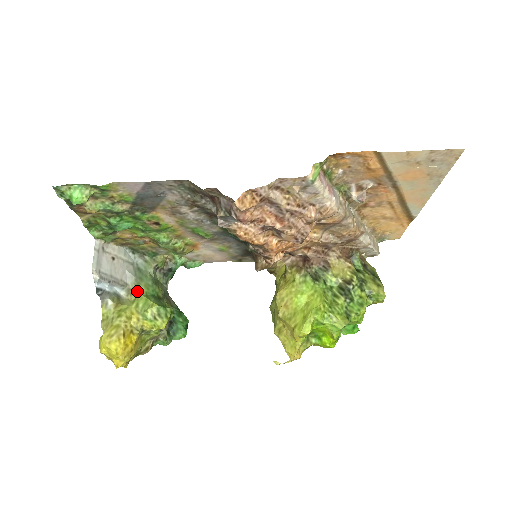
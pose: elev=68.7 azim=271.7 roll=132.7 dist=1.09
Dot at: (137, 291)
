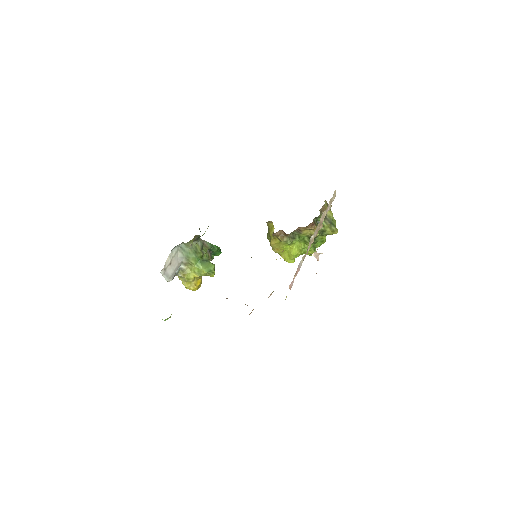
Dot at: (190, 264)
